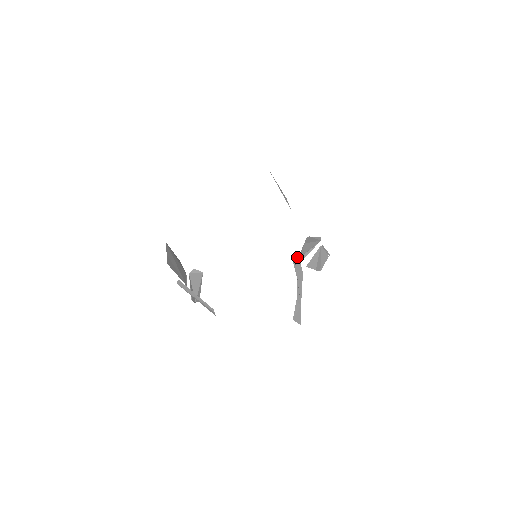
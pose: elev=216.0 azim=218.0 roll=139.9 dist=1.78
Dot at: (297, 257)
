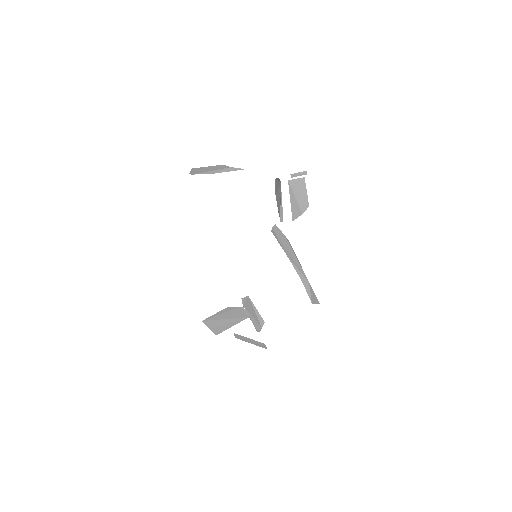
Dot at: (276, 229)
